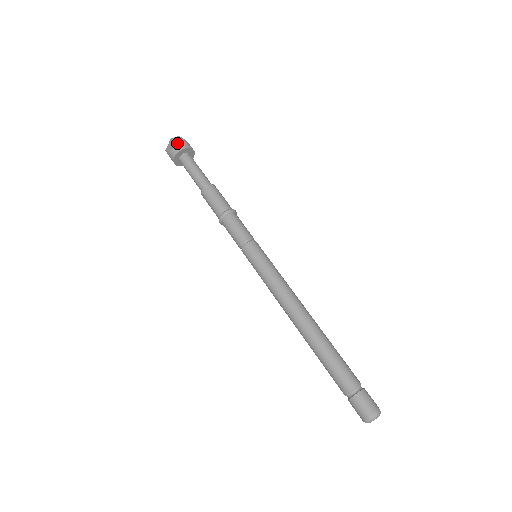
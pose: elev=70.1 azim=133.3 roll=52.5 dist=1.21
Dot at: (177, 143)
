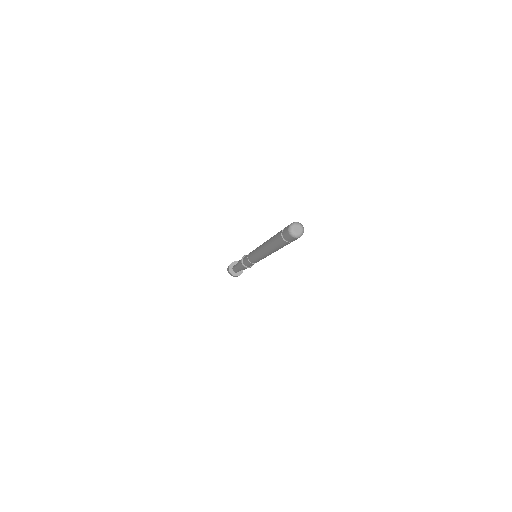
Dot at: occluded
